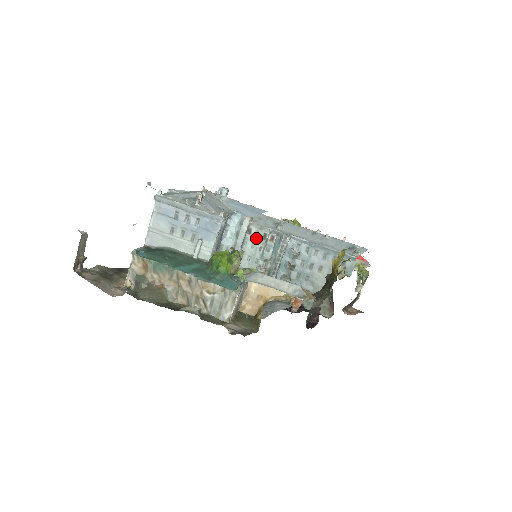
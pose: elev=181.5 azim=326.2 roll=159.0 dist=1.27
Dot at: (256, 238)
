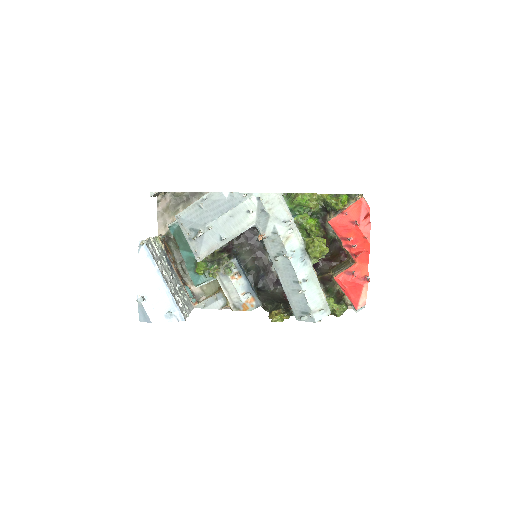
Dot at: occluded
